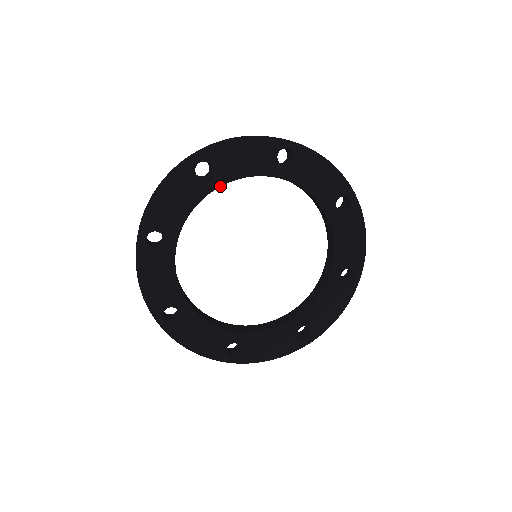
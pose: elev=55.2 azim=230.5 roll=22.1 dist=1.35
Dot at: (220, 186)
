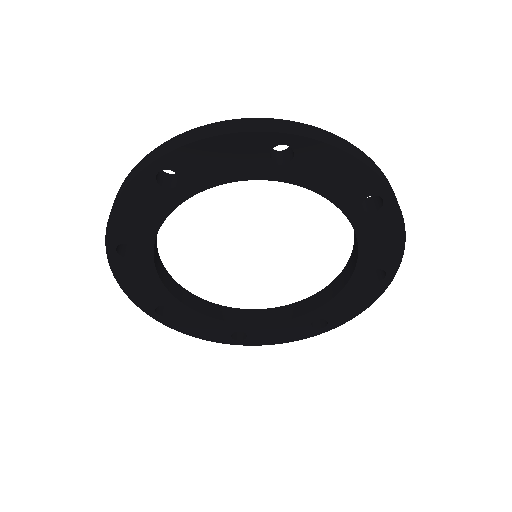
Dot at: (153, 248)
